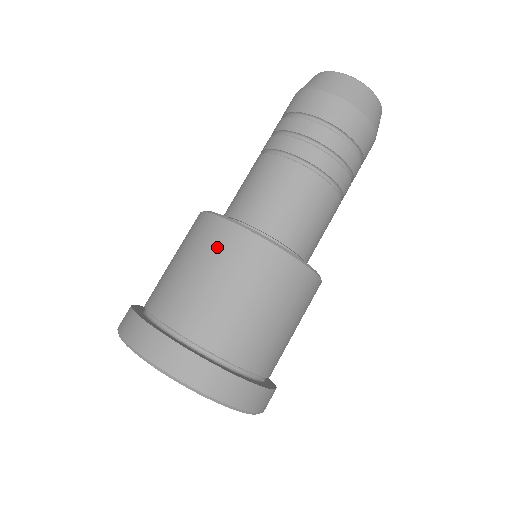
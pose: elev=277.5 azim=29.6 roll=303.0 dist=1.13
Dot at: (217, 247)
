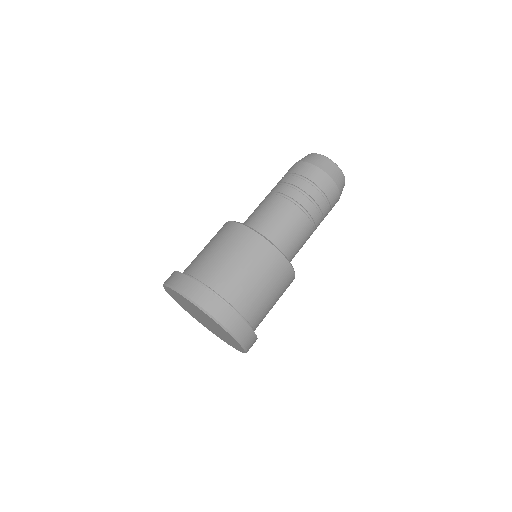
Dot at: (243, 244)
